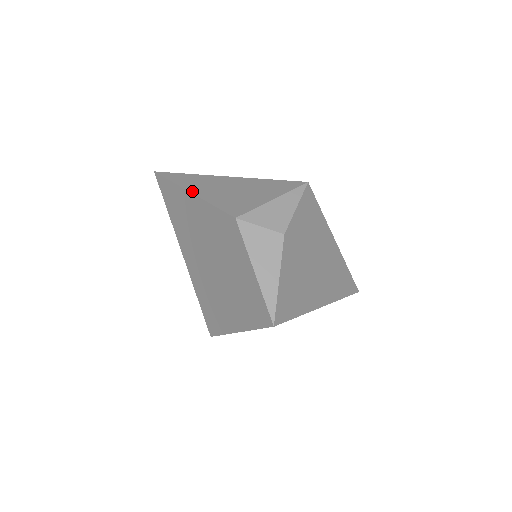
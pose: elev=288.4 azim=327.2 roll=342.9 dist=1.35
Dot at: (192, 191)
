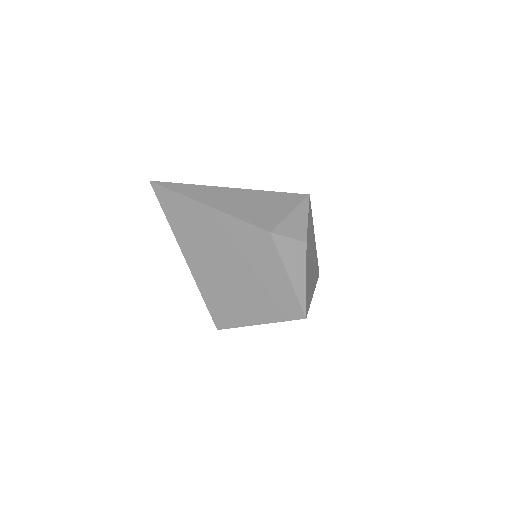
Dot at: (208, 204)
